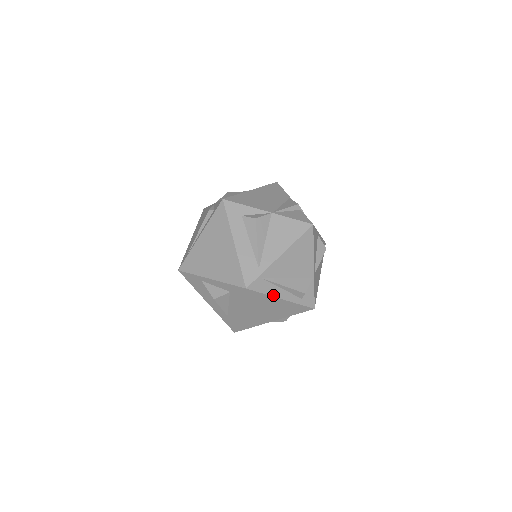
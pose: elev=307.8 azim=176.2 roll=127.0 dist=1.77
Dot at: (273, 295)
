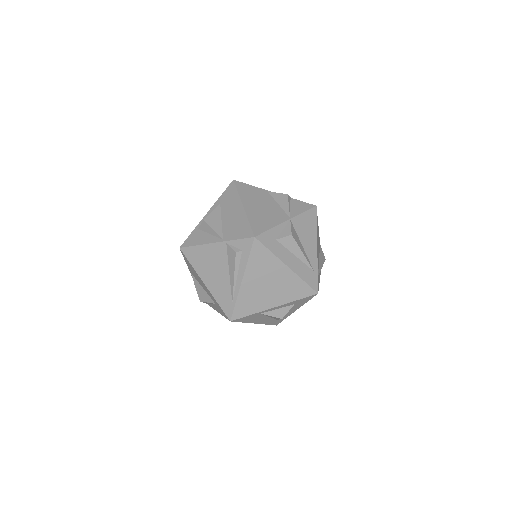
Dot at: (319, 280)
